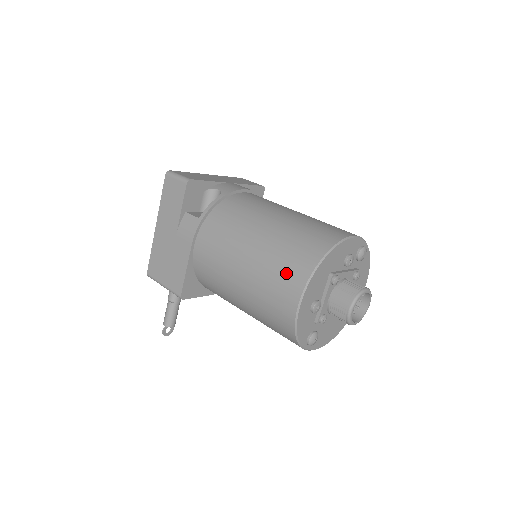
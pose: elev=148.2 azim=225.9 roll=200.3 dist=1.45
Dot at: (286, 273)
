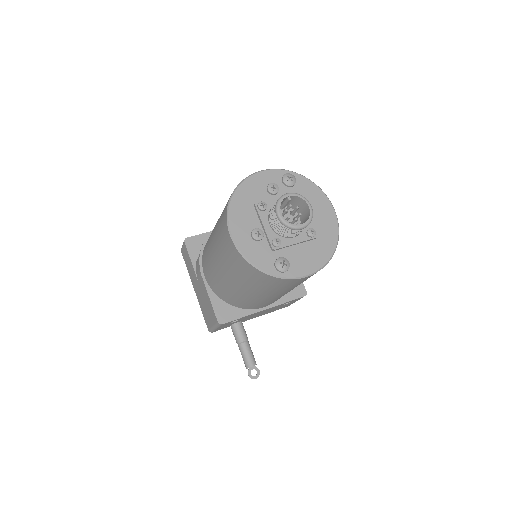
Dot at: (221, 227)
